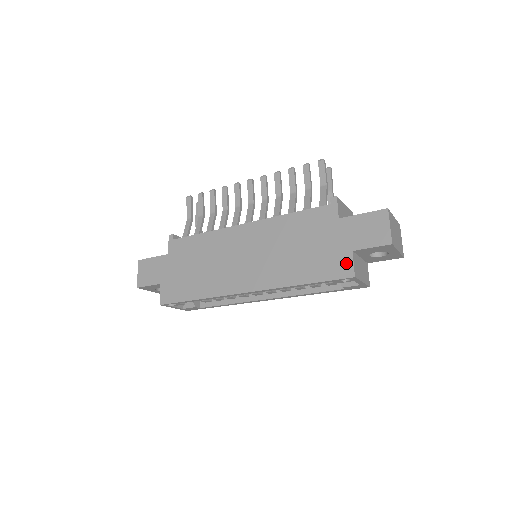
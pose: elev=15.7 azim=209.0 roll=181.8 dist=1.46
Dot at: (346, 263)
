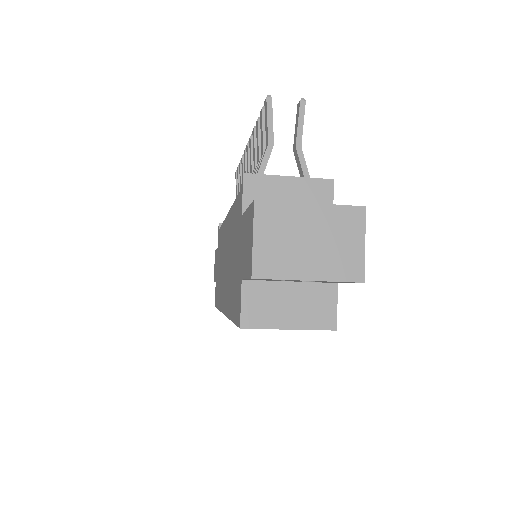
Dot at: (239, 300)
